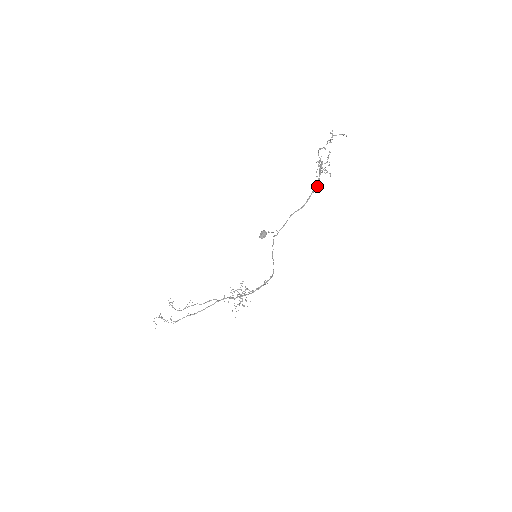
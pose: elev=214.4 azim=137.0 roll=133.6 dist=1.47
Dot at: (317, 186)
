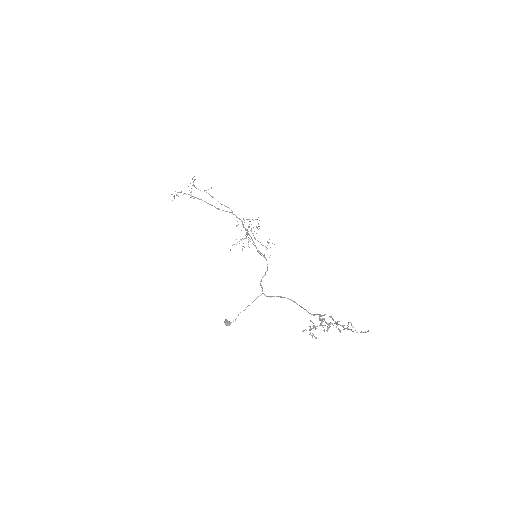
Dot at: occluded
